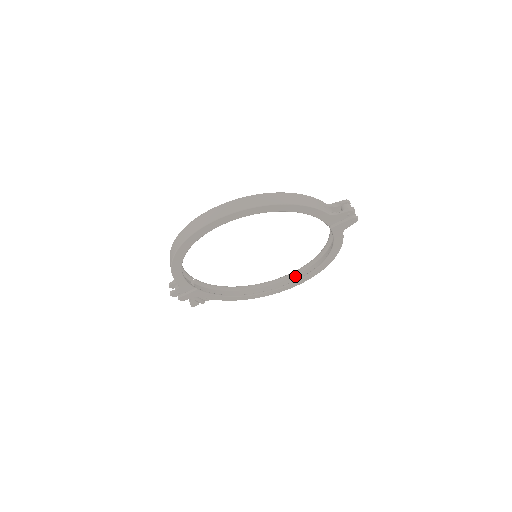
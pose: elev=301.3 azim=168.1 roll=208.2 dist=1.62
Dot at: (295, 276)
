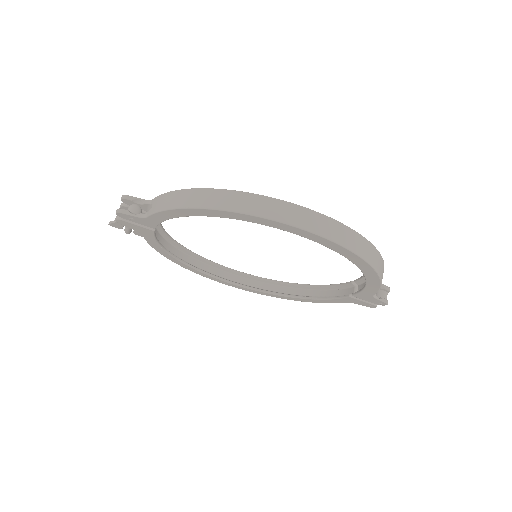
Dot at: (241, 277)
